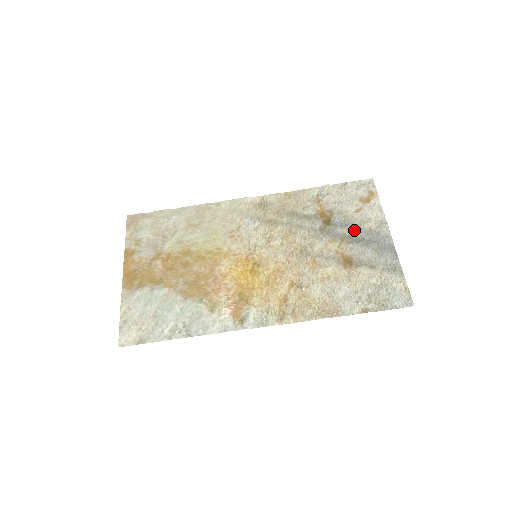
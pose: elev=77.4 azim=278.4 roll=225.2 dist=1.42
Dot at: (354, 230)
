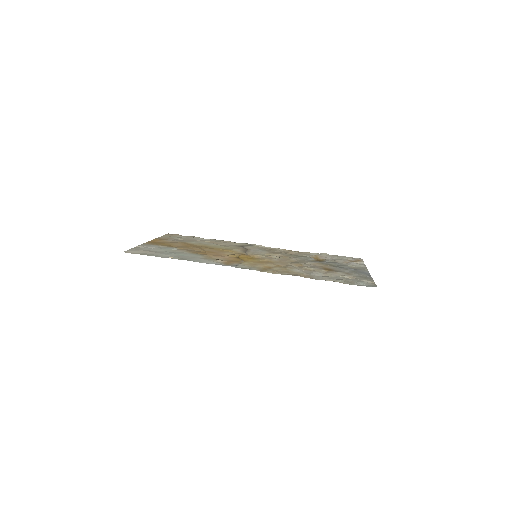
Dot at: (339, 265)
